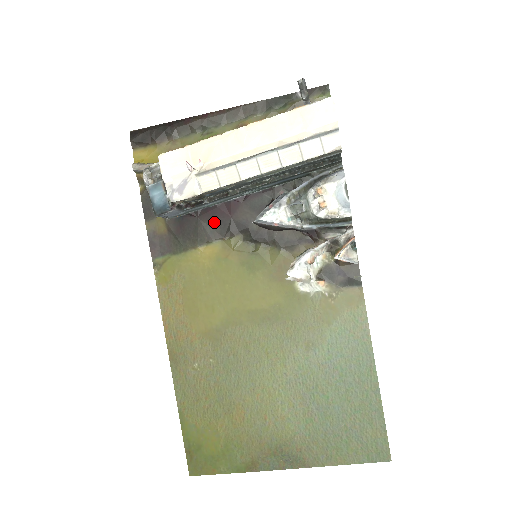
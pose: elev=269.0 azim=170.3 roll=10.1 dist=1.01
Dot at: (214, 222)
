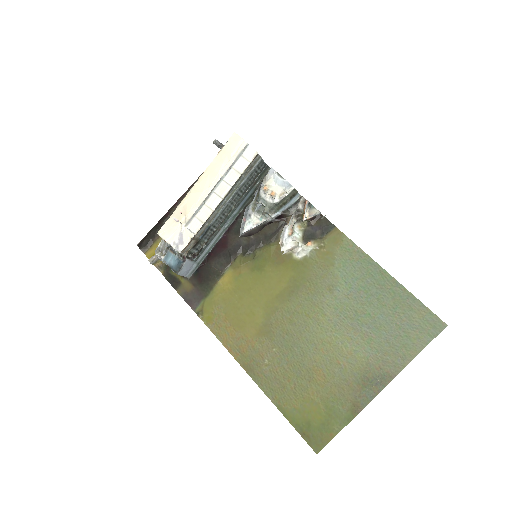
Dot at: (219, 258)
